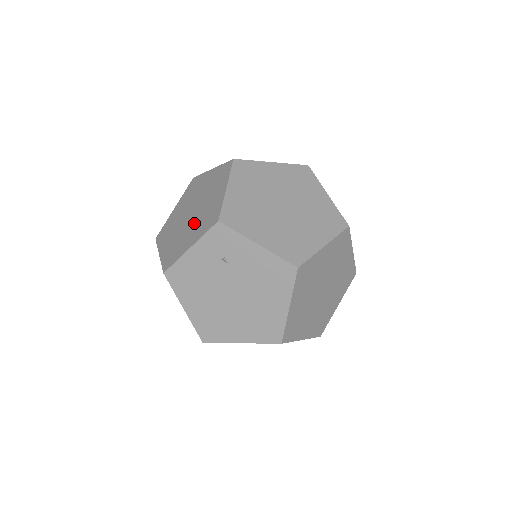
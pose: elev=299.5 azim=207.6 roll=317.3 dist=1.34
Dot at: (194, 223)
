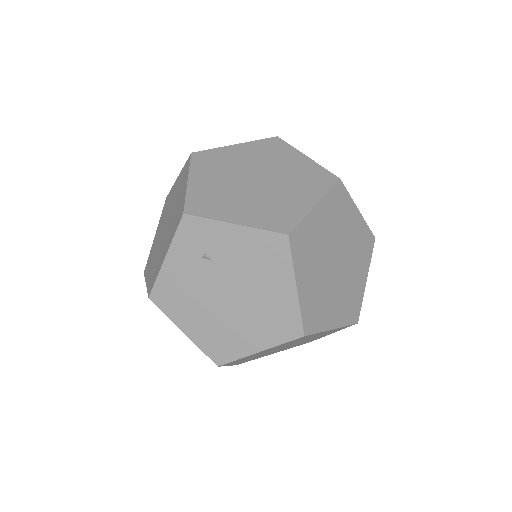
Dot at: (167, 233)
